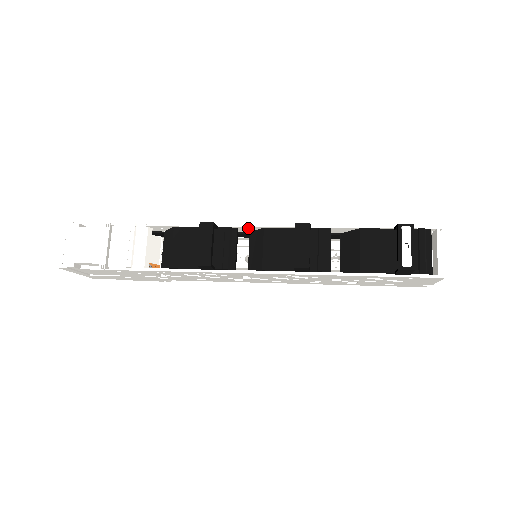
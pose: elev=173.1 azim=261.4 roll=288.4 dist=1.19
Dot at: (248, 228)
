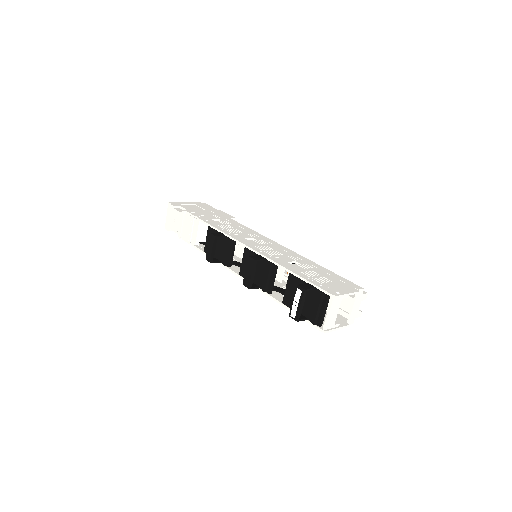
Dot at: occluded
